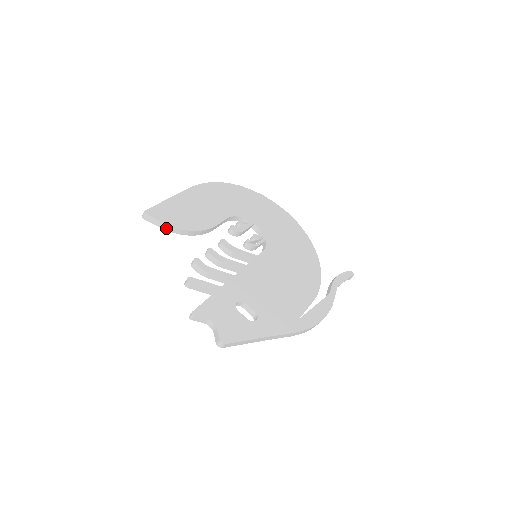
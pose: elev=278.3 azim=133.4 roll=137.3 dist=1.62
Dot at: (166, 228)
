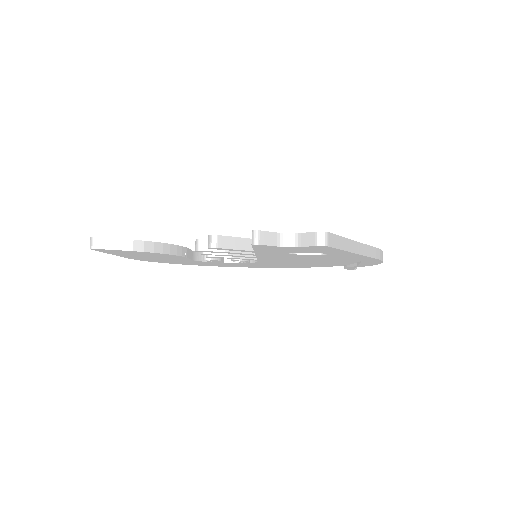
Dot at: (132, 247)
